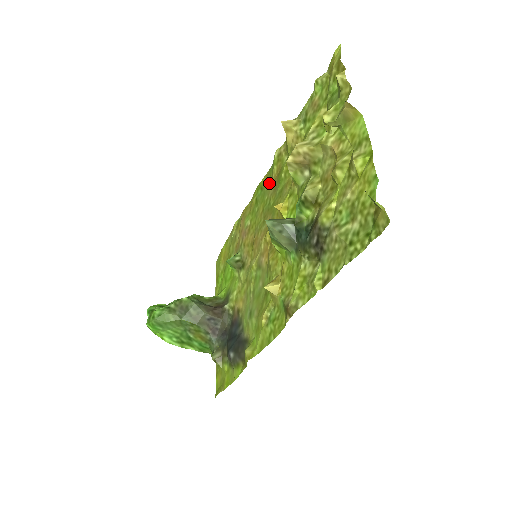
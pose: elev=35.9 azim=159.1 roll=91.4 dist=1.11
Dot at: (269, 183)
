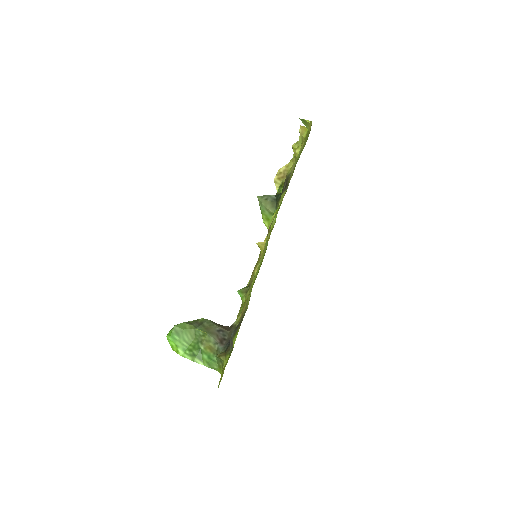
Dot at: occluded
